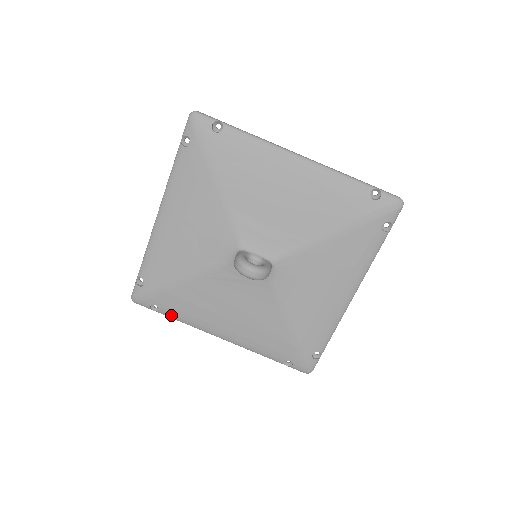
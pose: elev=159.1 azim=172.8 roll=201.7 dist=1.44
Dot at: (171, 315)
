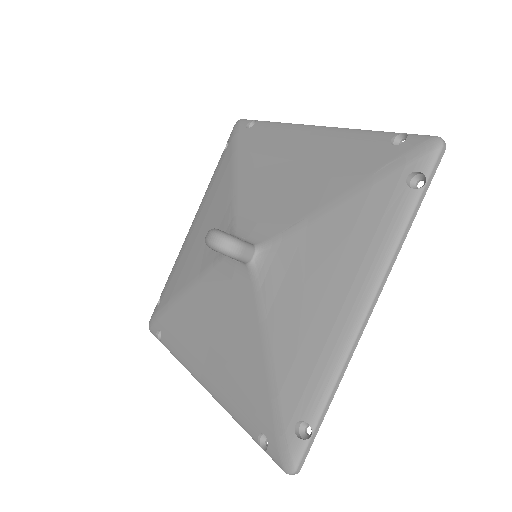
Dot at: (168, 345)
